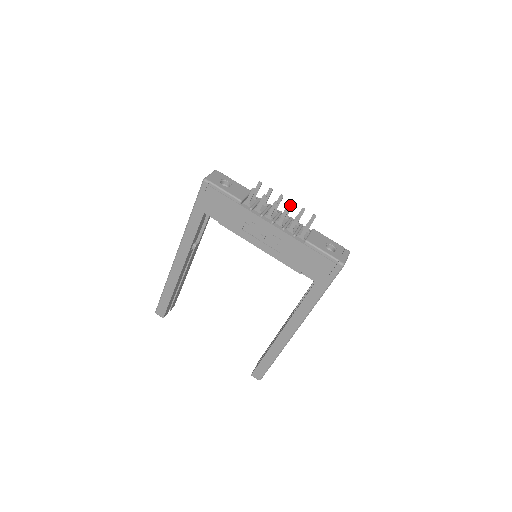
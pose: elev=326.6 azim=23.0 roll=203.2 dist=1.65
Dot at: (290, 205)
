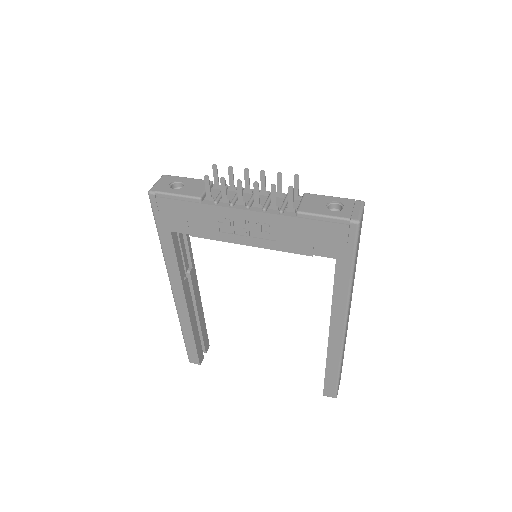
Dot at: (261, 176)
